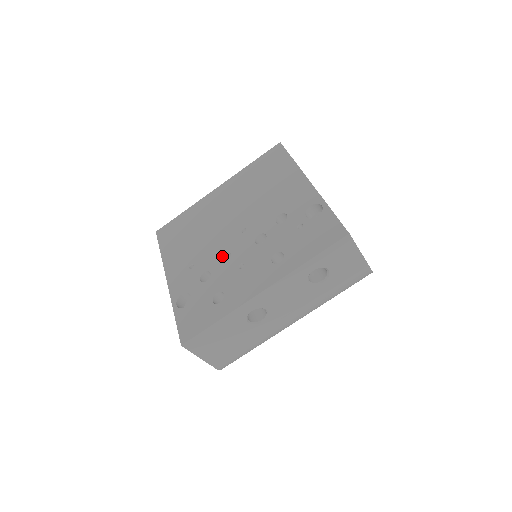
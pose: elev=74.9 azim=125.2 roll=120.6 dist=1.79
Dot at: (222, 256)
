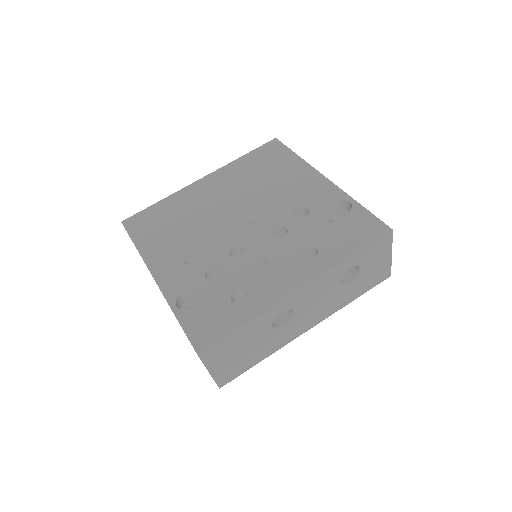
Dot at: (230, 250)
